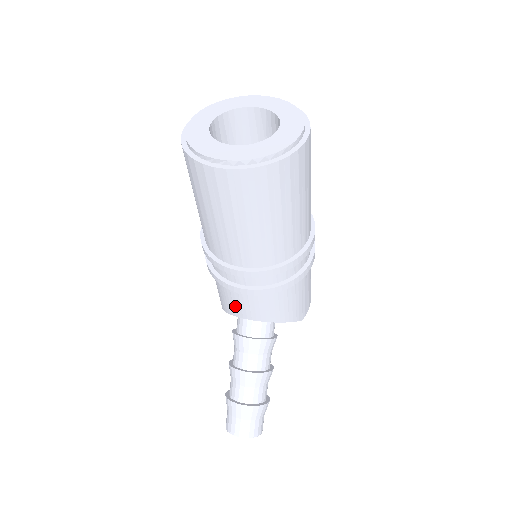
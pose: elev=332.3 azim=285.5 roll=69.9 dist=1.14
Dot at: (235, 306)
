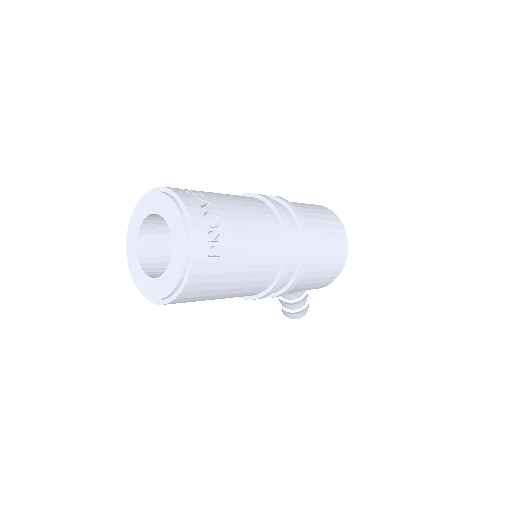
Dot at: occluded
